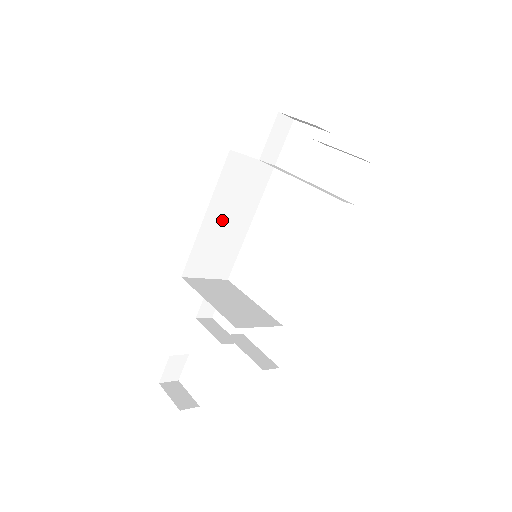
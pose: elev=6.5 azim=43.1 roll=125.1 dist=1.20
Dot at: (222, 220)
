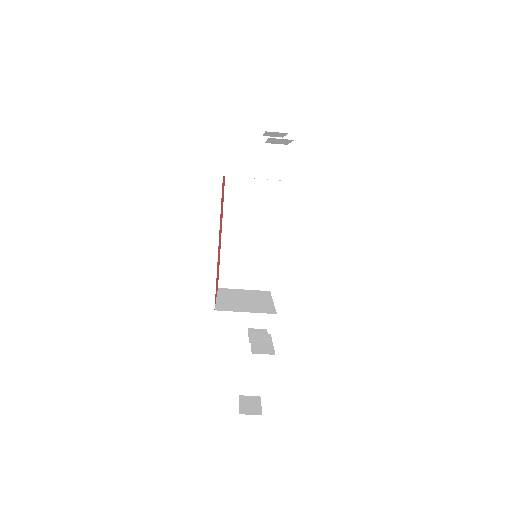
Dot at: (241, 235)
